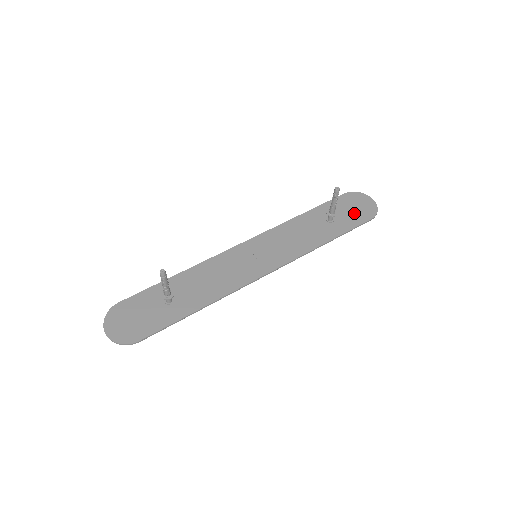
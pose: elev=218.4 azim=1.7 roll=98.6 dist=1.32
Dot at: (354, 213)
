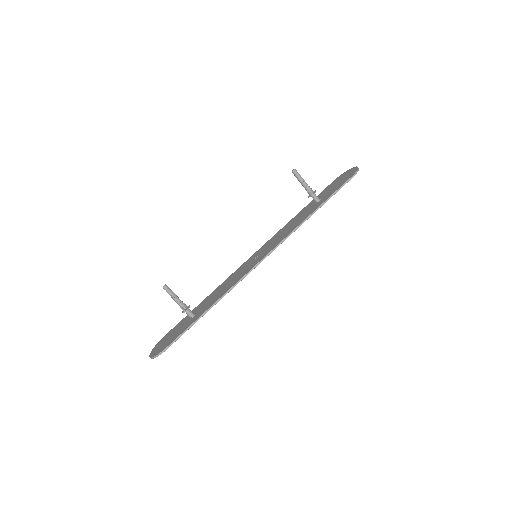
Dot at: (338, 184)
